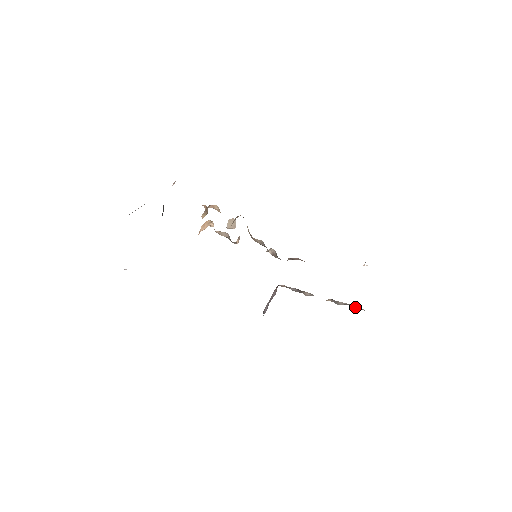
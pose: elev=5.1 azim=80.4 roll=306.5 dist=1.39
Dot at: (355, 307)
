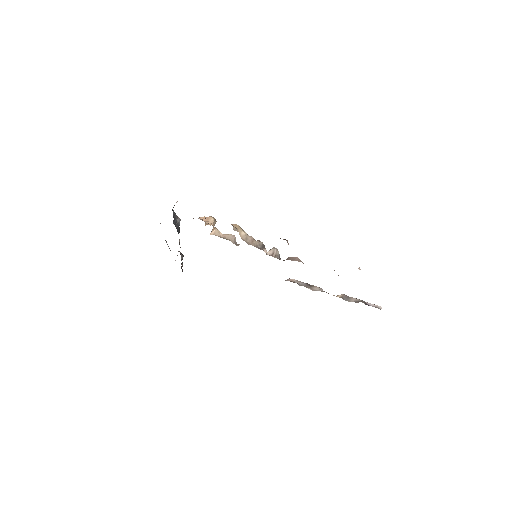
Dot at: (370, 305)
